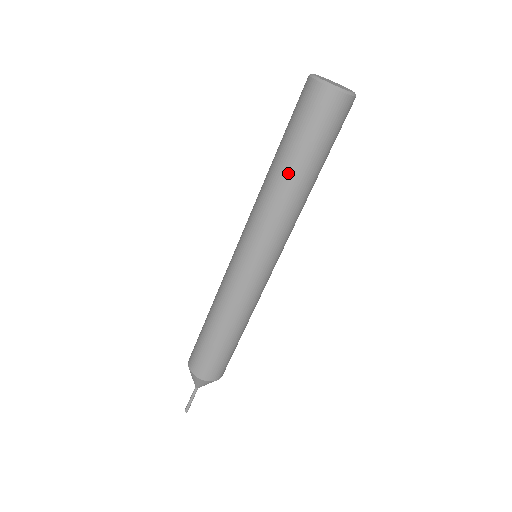
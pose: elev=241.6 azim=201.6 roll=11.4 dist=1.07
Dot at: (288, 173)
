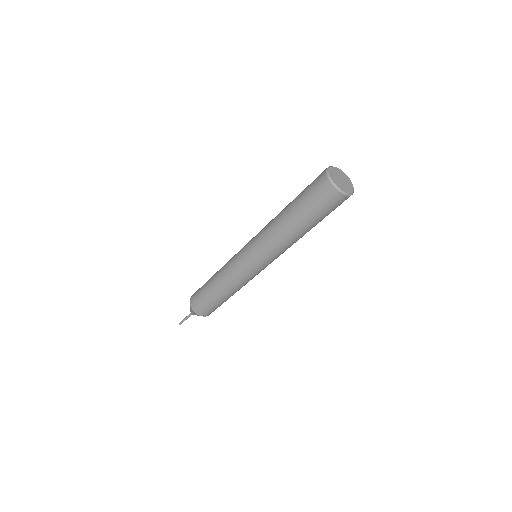
Dot at: (295, 227)
